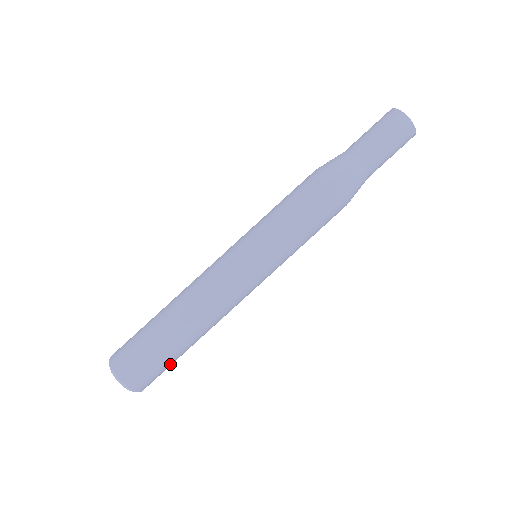
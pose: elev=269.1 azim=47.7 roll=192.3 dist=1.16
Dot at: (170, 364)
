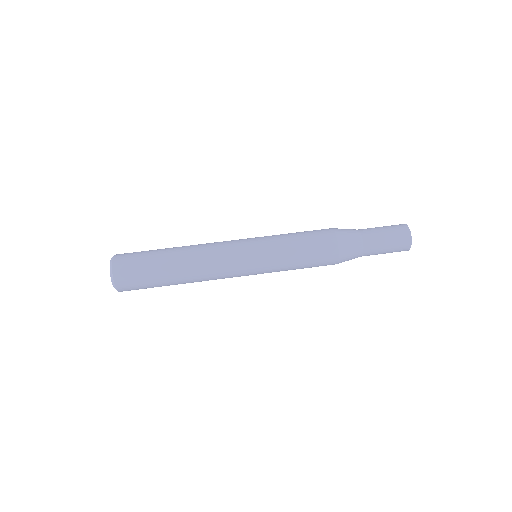
Dot at: (147, 270)
